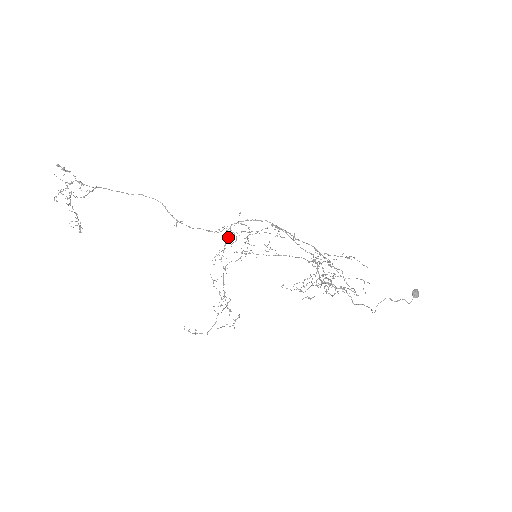
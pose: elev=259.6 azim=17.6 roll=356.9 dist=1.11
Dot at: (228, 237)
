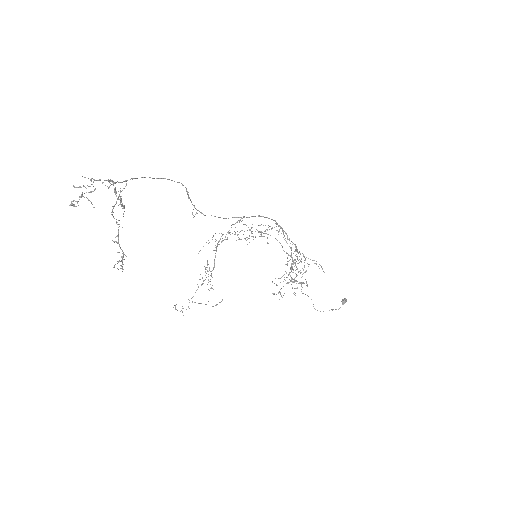
Dot at: occluded
